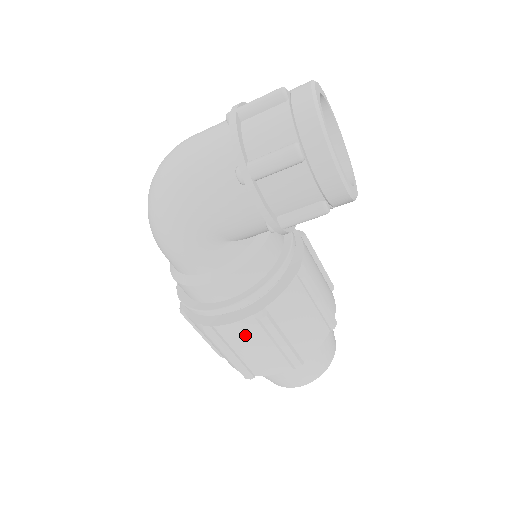
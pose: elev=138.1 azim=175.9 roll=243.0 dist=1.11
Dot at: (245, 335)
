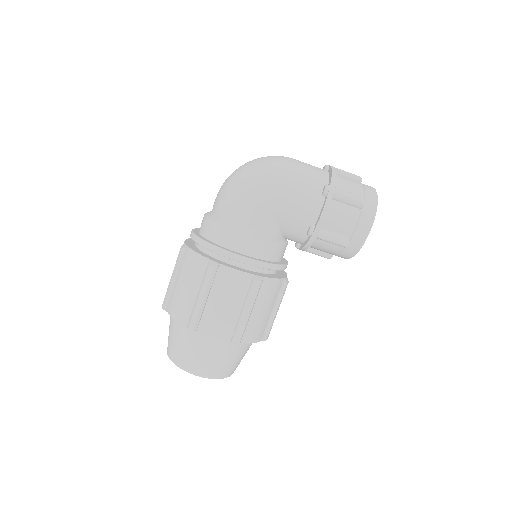
Dot at: (234, 286)
